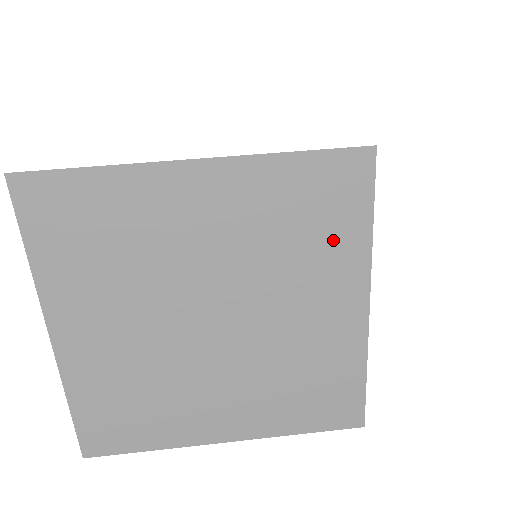
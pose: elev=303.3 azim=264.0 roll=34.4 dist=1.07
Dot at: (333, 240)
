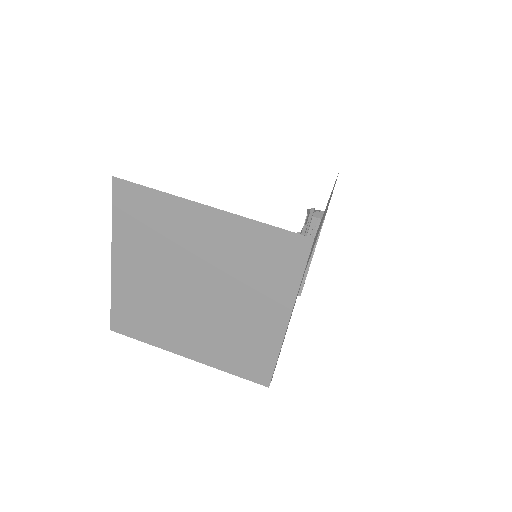
Dot at: (276, 278)
